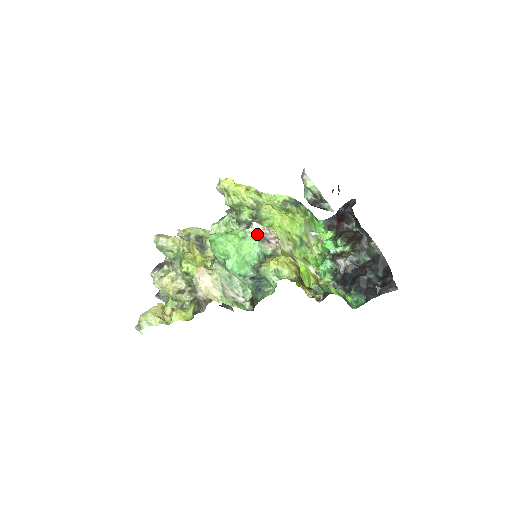
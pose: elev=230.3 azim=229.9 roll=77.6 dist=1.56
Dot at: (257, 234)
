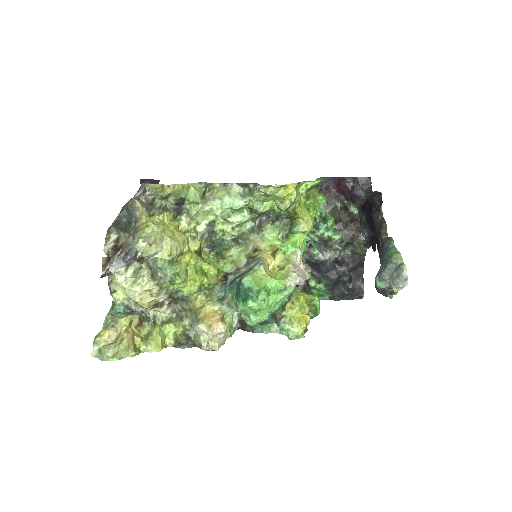
Dot at: (295, 285)
